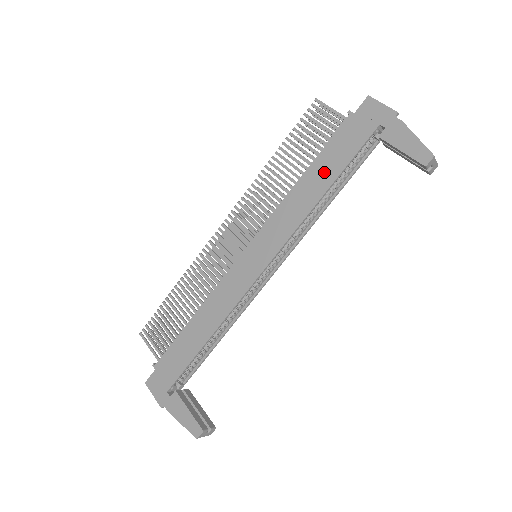
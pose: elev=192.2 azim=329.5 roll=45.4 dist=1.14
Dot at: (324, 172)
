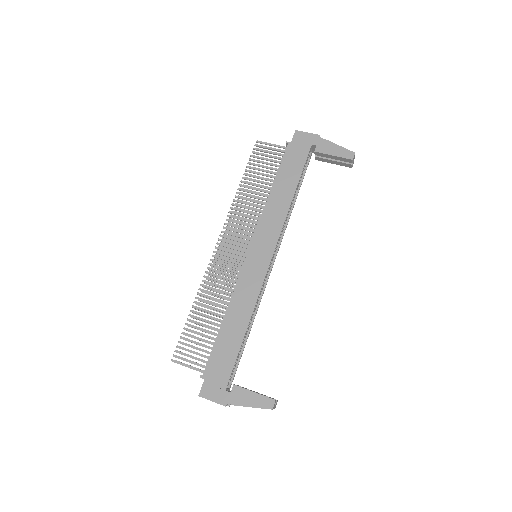
Dot at: (287, 182)
